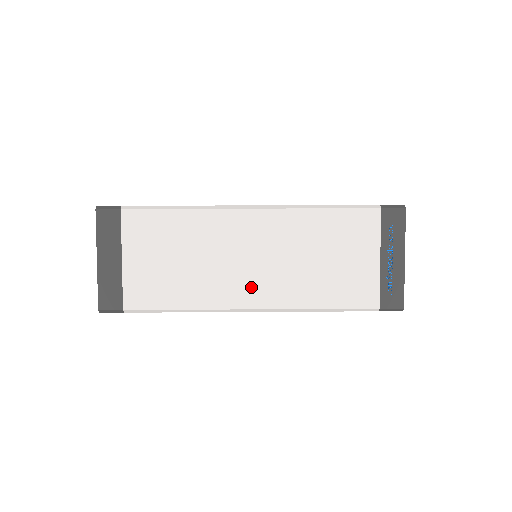
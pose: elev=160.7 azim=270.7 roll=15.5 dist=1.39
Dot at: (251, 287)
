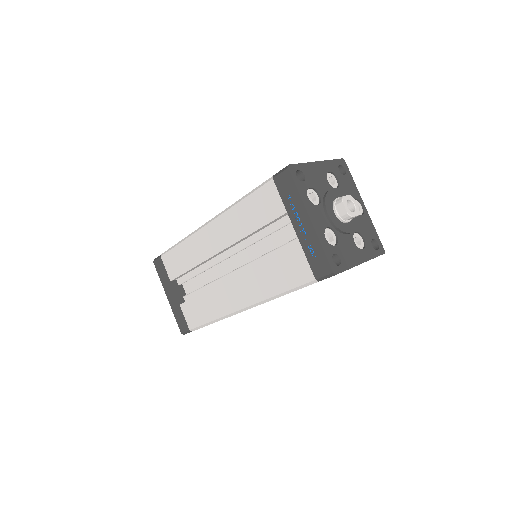
Dot at: occluded
